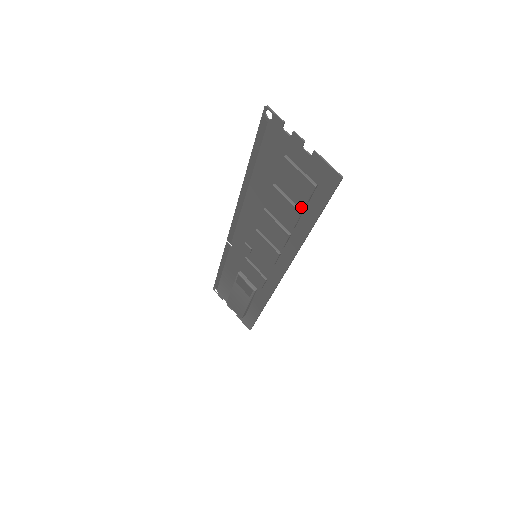
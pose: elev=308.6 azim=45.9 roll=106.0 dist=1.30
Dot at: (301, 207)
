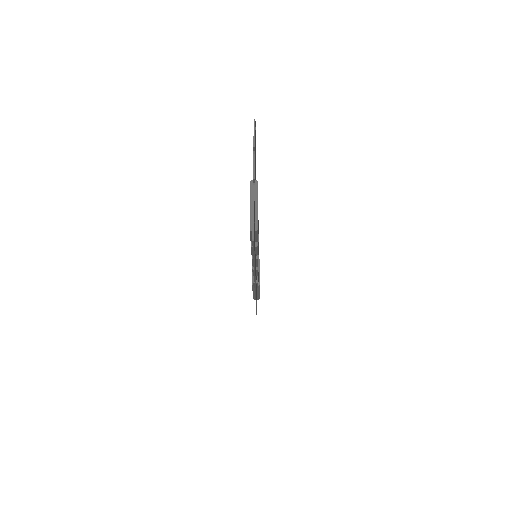
Dot at: occluded
